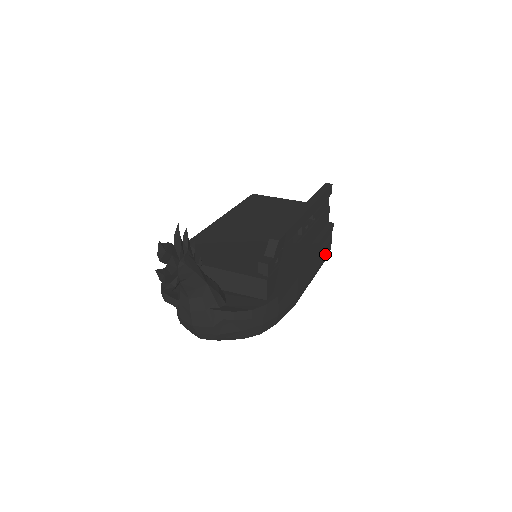
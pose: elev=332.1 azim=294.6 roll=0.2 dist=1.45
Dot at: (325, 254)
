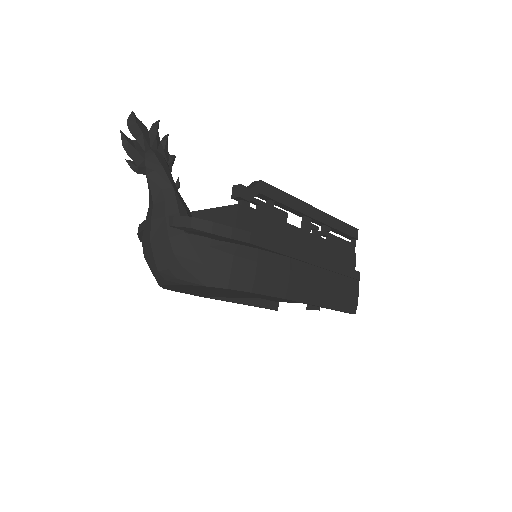
Dot at: (346, 298)
